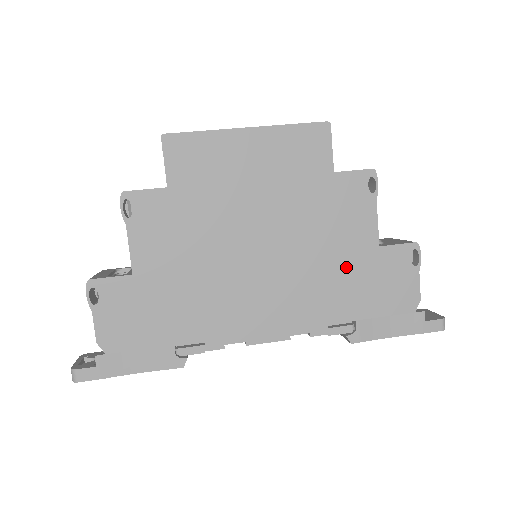
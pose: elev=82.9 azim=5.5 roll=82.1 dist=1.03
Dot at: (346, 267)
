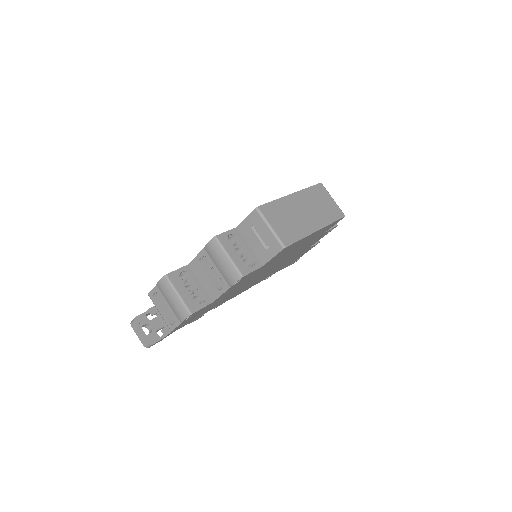
Dot at: occluded
